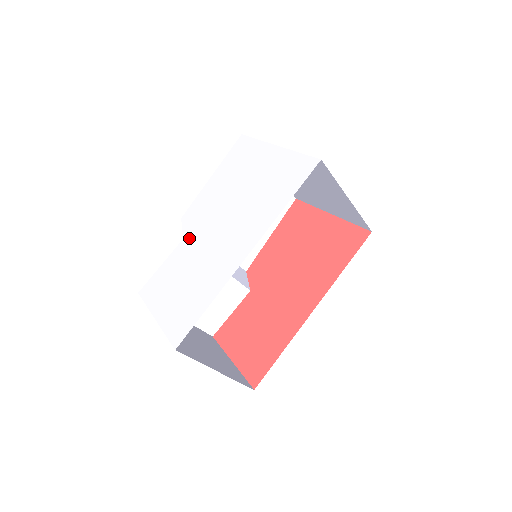
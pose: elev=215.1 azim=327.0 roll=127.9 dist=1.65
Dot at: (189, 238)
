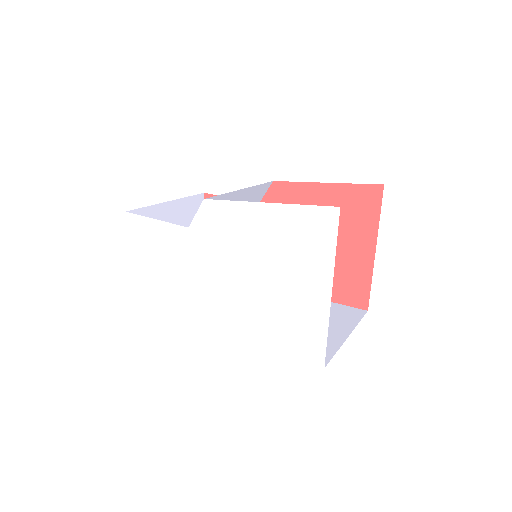
Dot at: (192, 237)
